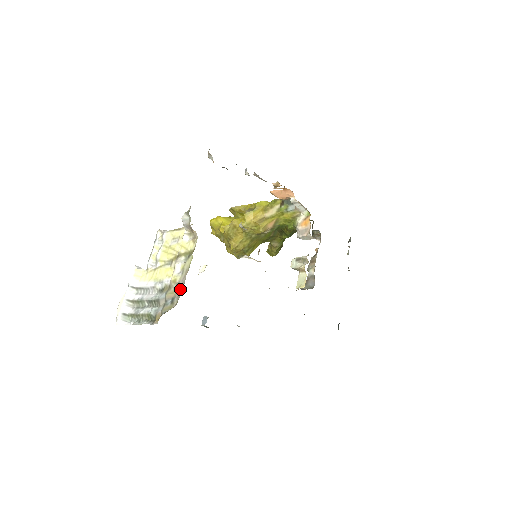
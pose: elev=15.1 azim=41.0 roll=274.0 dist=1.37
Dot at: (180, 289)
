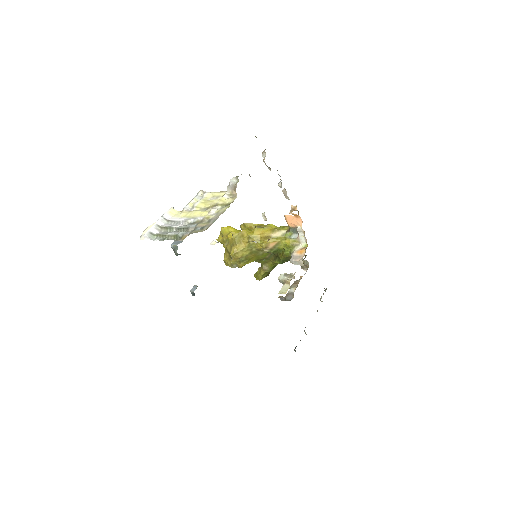
Dot at: (212, 222)
